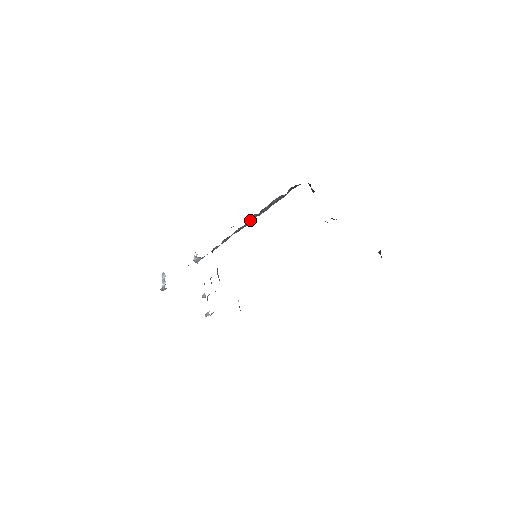
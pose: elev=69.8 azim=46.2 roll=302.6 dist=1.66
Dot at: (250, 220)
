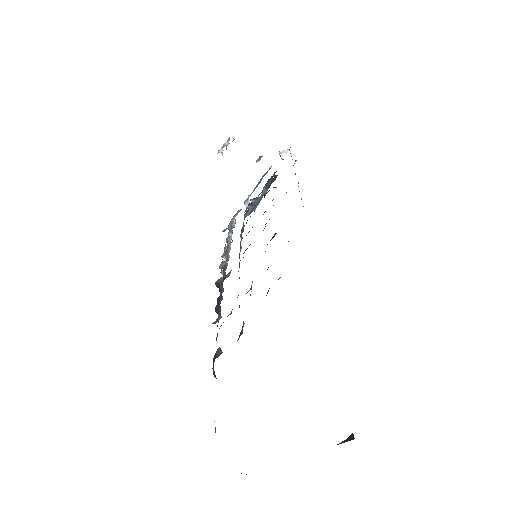
Dot at: occluded
